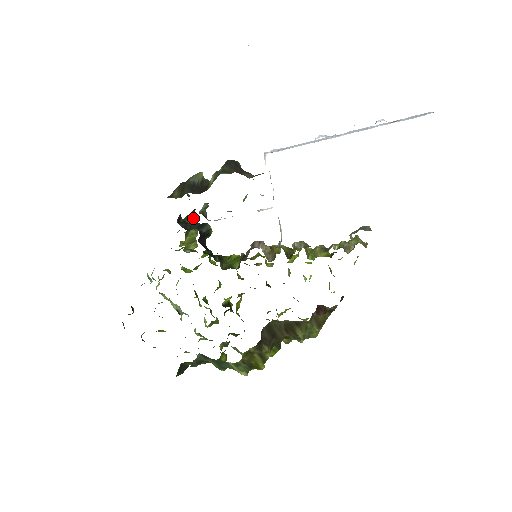
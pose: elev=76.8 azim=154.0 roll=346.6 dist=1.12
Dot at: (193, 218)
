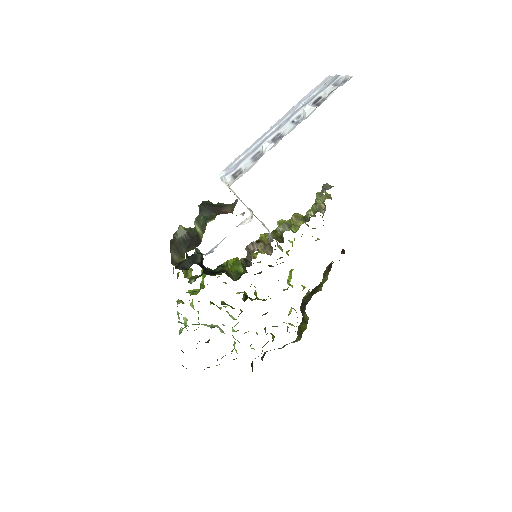
Dot at: occluded
